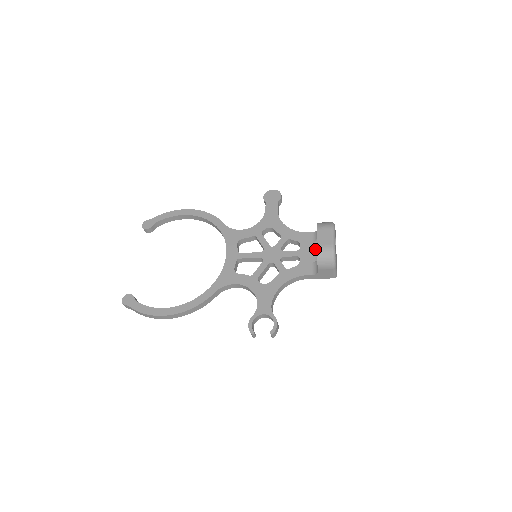
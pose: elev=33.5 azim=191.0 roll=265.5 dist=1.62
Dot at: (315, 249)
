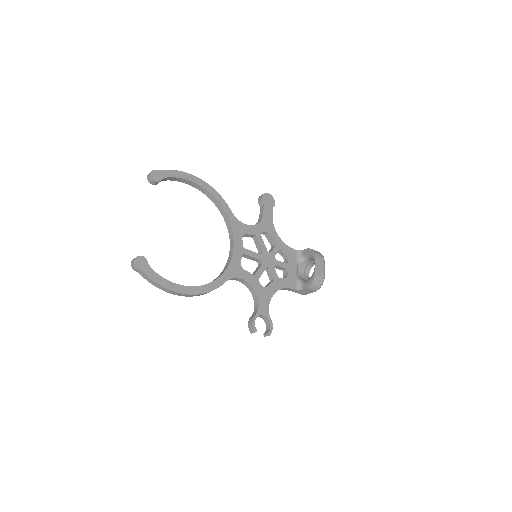
Dot at: (297, 267)
